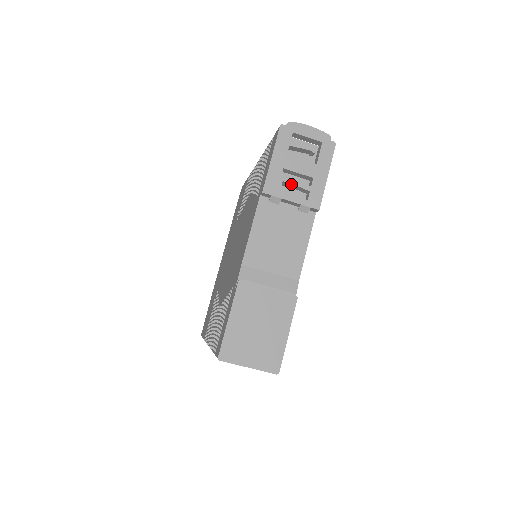
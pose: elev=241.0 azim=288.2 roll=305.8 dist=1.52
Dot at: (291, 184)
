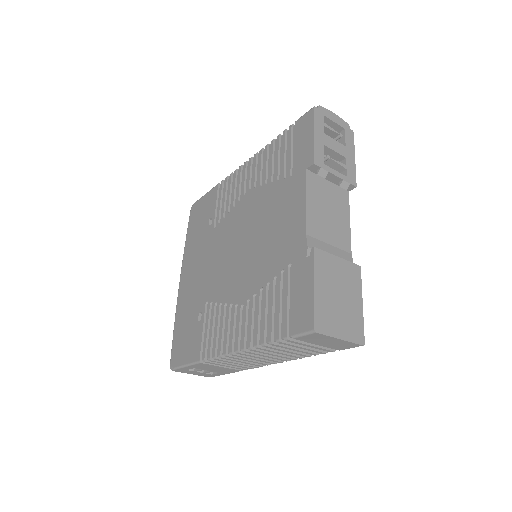
Dot at: (331, 161)
